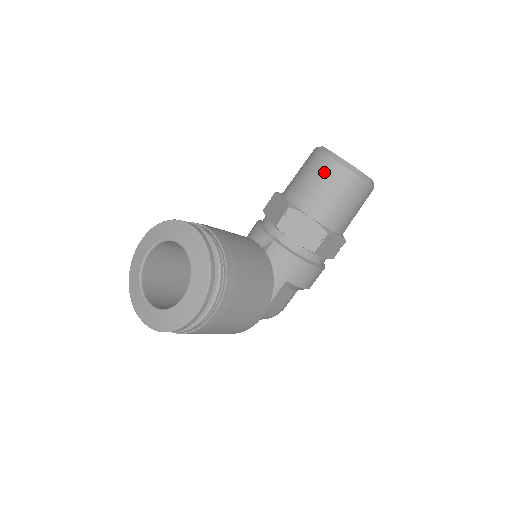
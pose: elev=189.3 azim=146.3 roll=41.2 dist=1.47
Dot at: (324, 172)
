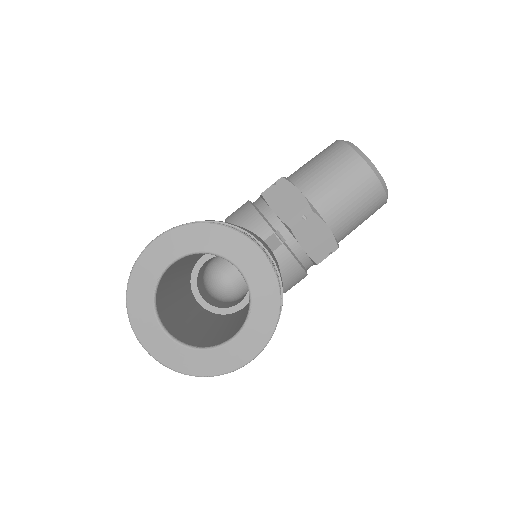
Dot at: (359, 182)
